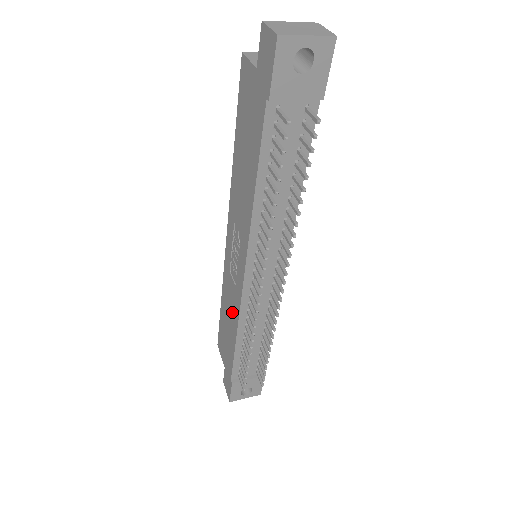
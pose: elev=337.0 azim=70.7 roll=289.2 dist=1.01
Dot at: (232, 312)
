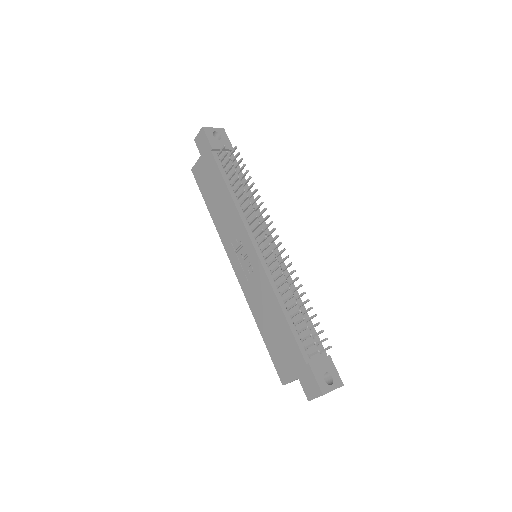
Dot at: (267, 301)
